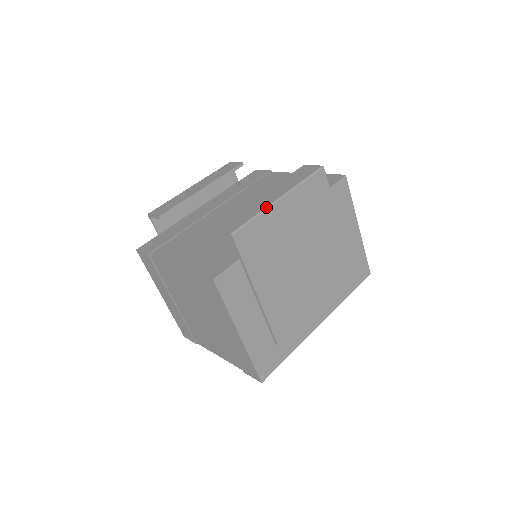
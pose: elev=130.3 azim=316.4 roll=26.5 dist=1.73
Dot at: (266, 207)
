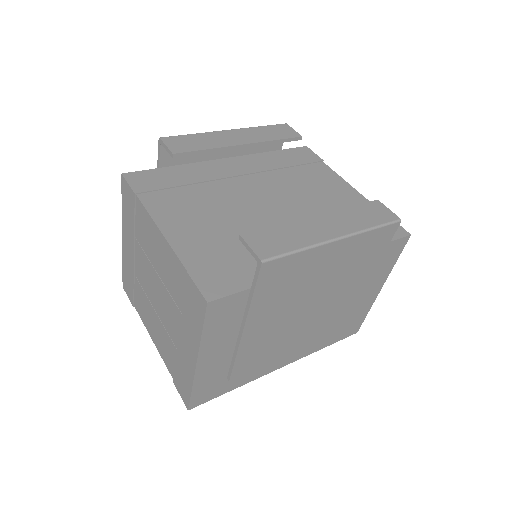
Dot at: (318, 243)
